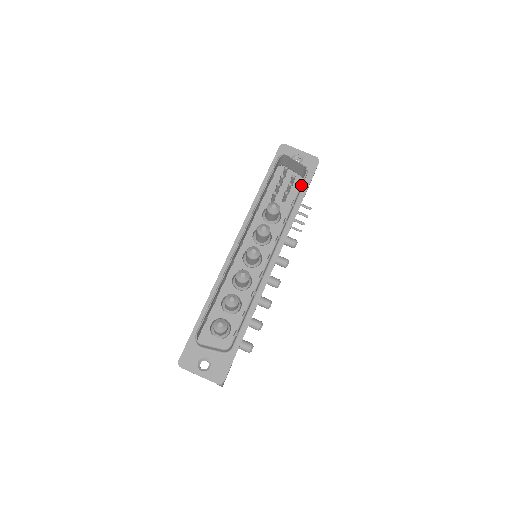
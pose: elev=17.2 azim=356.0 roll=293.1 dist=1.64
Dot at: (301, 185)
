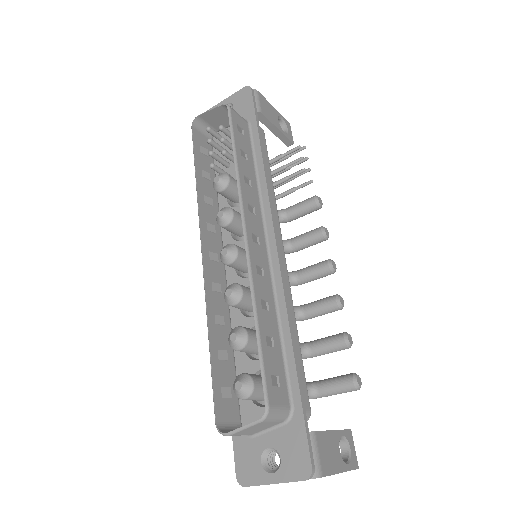
Dot at: (231, 127)
